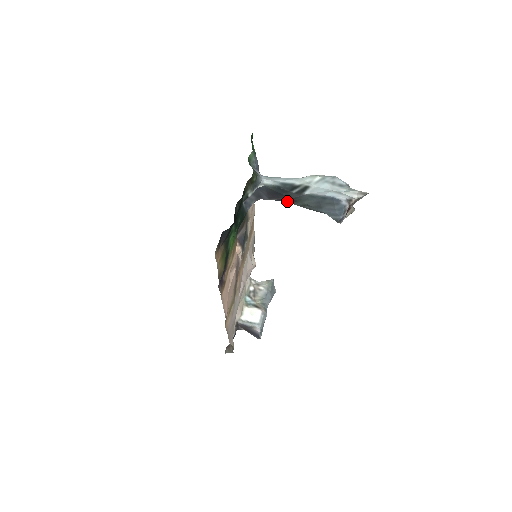
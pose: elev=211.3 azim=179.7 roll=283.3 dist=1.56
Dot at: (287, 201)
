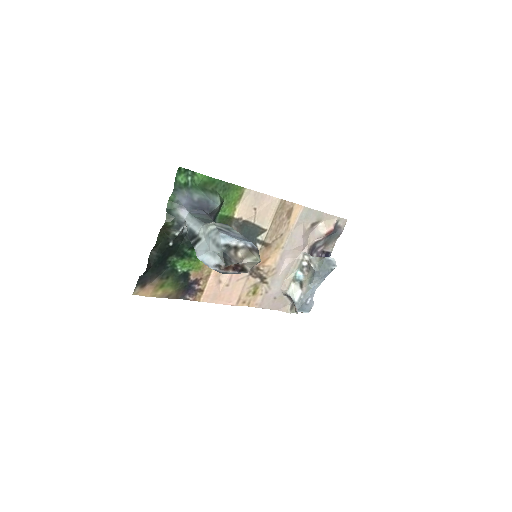
Dot at: occluded
